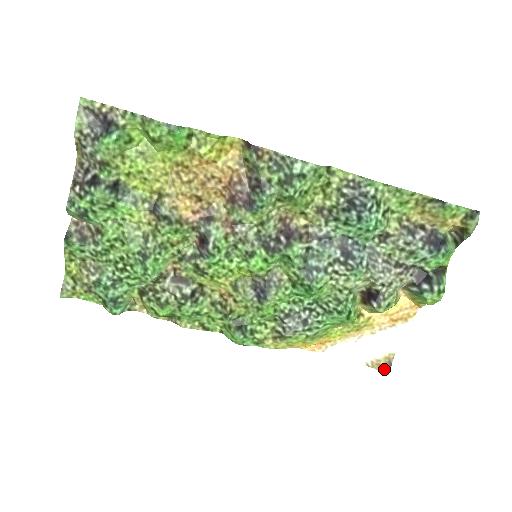
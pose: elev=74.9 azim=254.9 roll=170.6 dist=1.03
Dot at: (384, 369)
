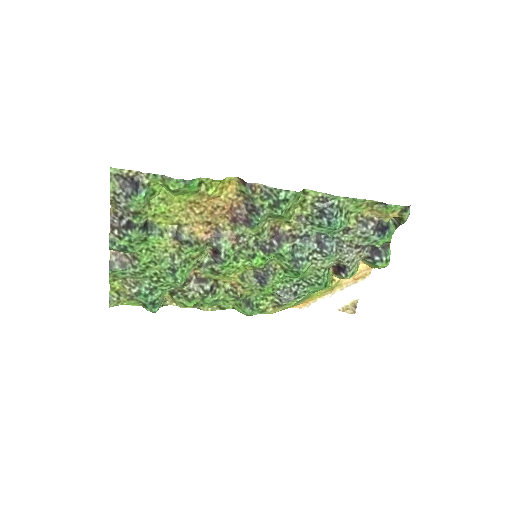
Dot at: (351, 311)
